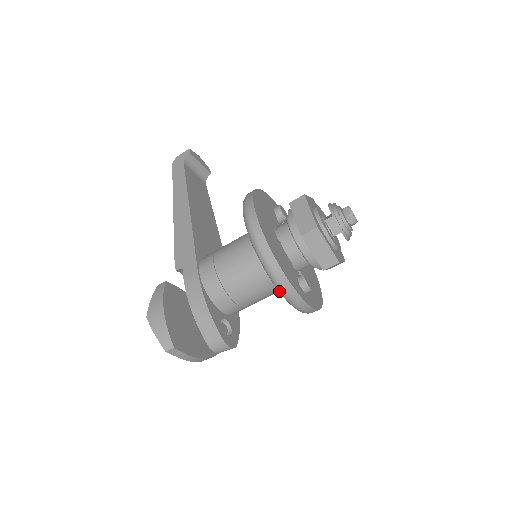
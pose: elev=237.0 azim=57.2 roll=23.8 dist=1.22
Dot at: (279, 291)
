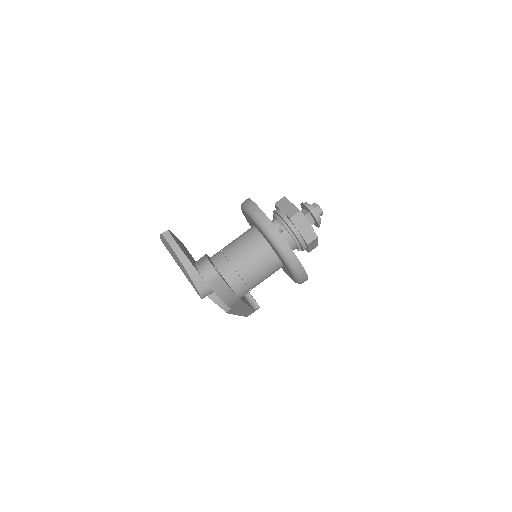
Dot at: (251, 215)
